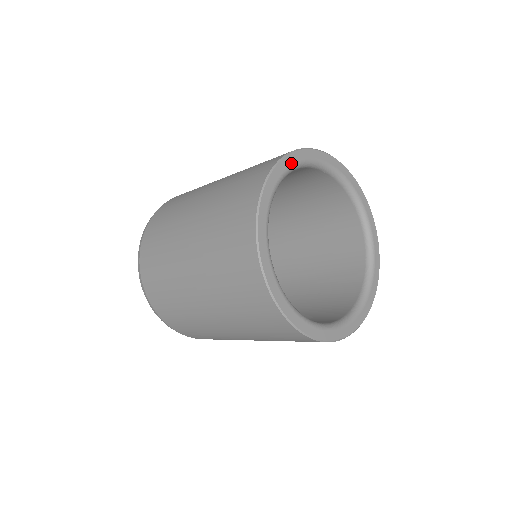
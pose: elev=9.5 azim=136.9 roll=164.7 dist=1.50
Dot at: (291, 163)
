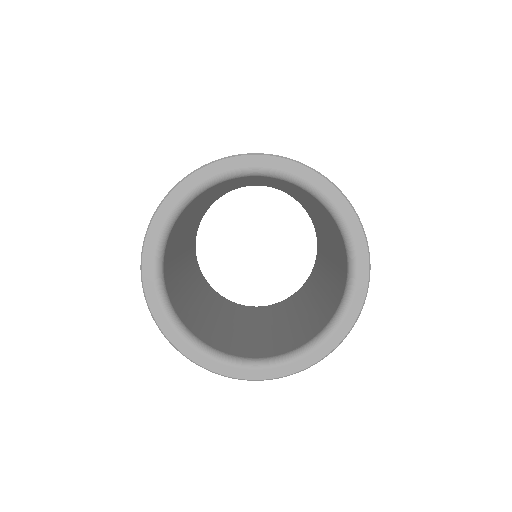
Dot at: (156, 235)
